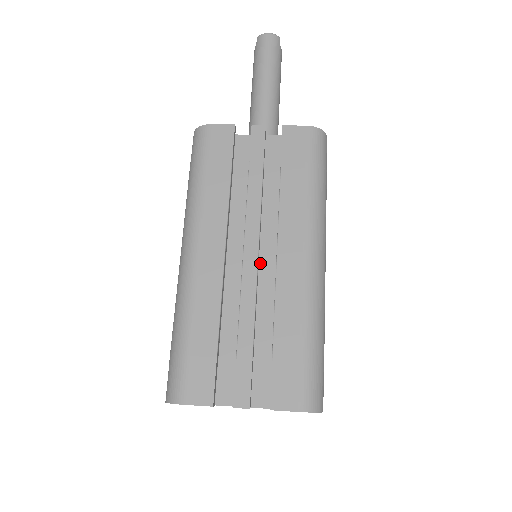
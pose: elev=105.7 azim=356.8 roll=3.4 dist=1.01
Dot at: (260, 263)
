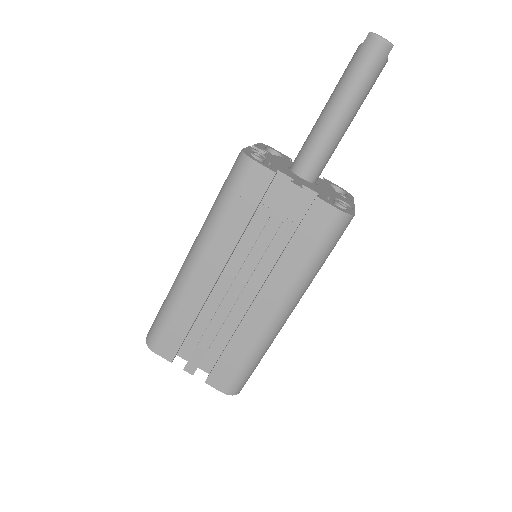
Dot at: (245, 288)
